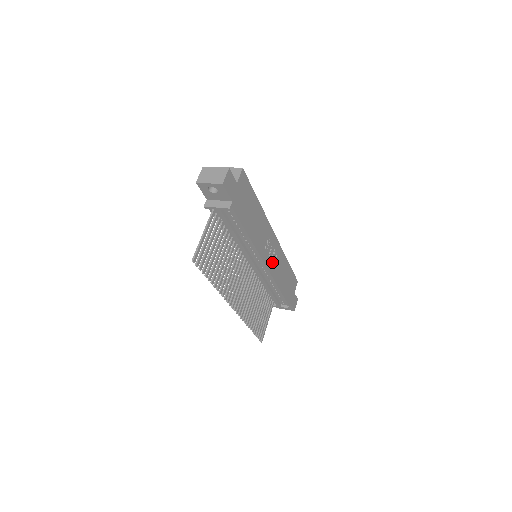
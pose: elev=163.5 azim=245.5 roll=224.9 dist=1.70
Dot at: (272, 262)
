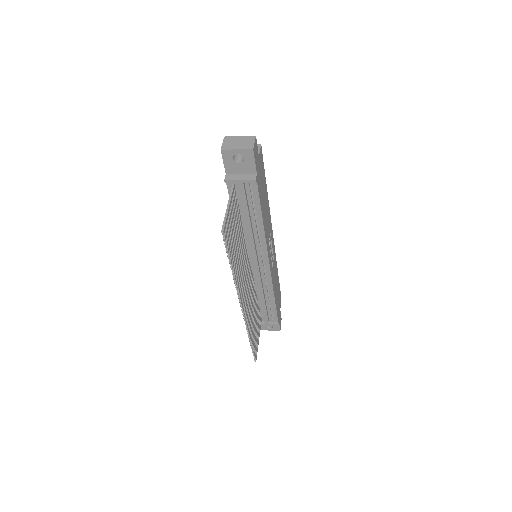
Dot at: (271, 263)
